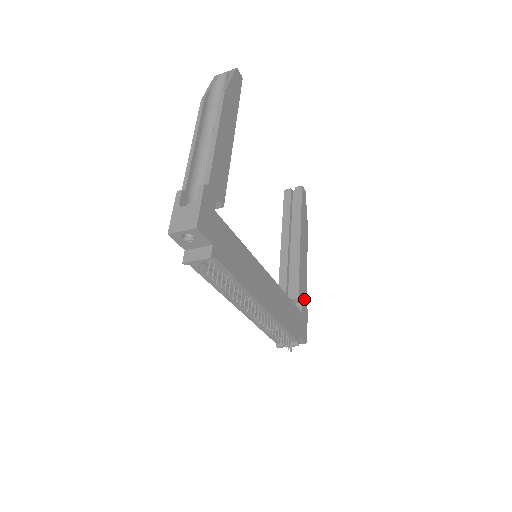
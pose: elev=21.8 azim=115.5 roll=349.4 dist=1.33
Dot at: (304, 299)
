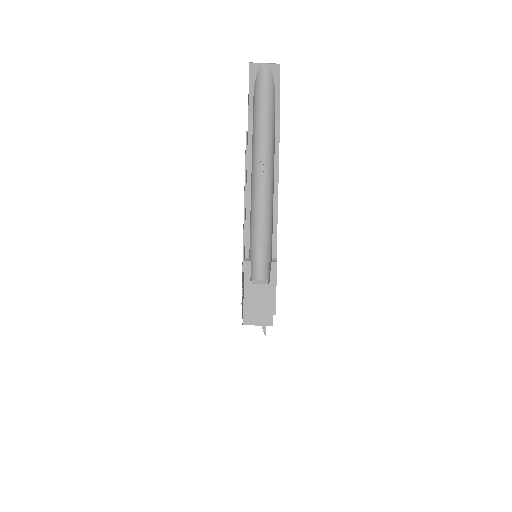
Dot at: occluded
